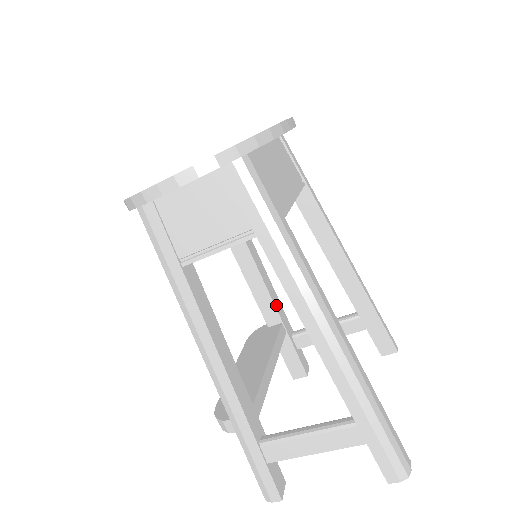
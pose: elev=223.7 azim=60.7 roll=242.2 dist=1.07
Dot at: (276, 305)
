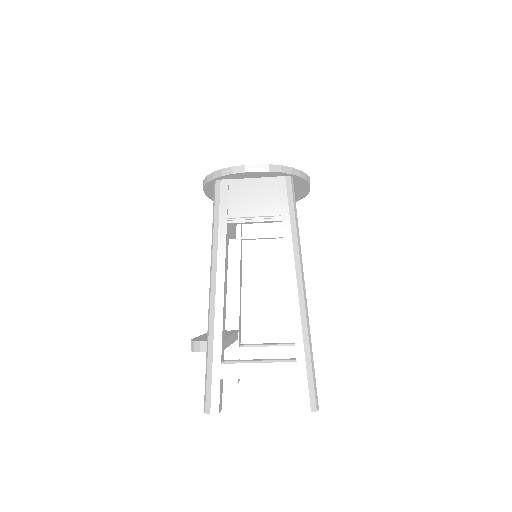
Dot at: occluded
